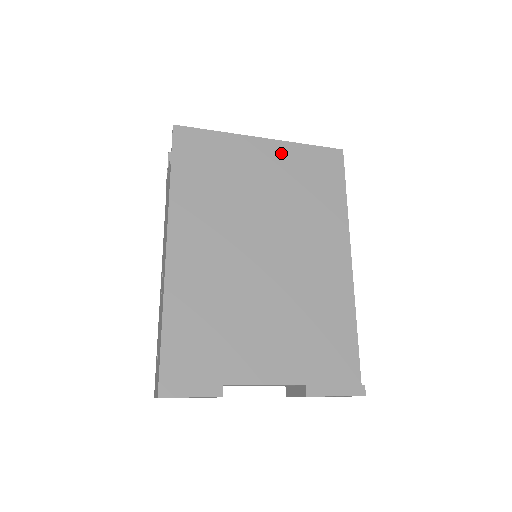
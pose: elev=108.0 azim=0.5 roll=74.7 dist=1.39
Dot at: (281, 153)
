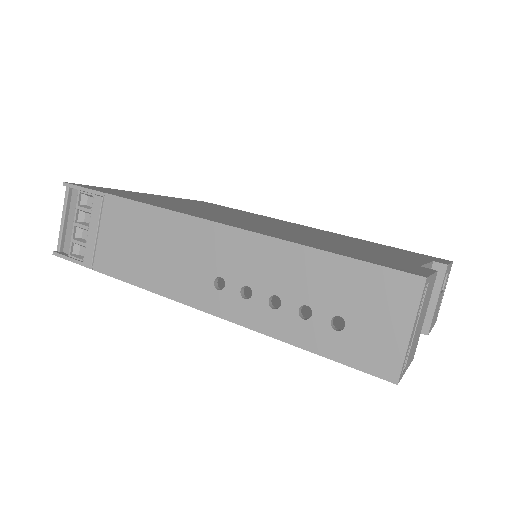
Dot at: occluded
